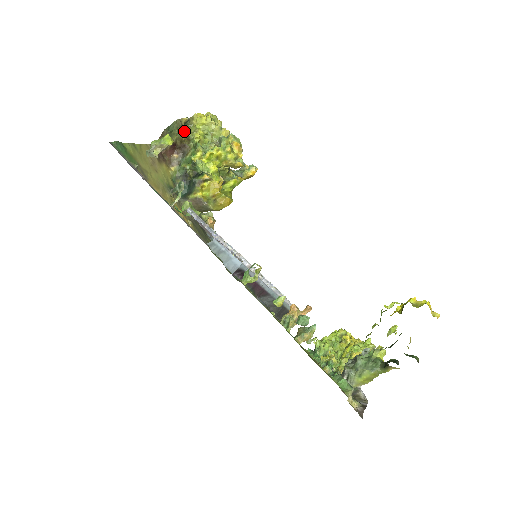
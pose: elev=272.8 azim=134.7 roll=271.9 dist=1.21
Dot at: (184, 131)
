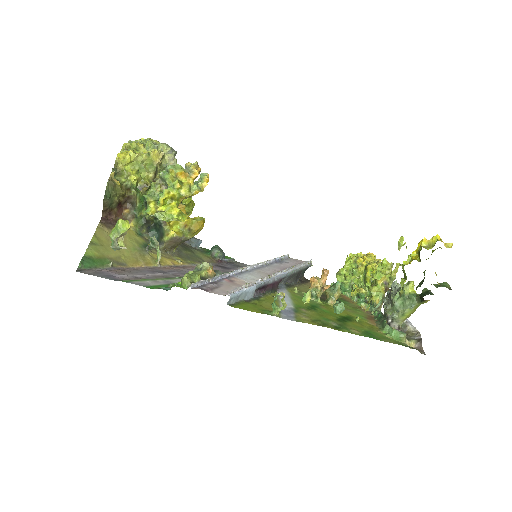
Dot at: (120, 186)
